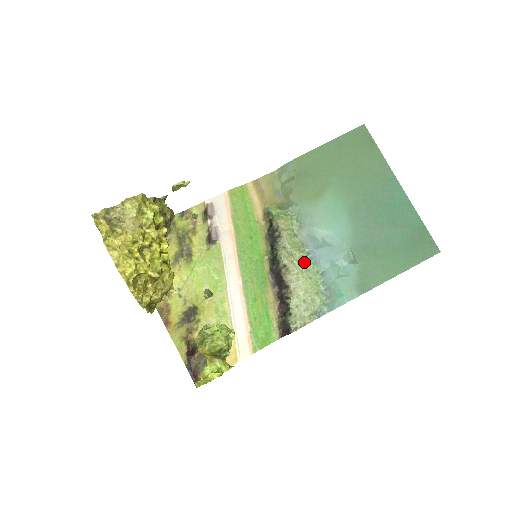
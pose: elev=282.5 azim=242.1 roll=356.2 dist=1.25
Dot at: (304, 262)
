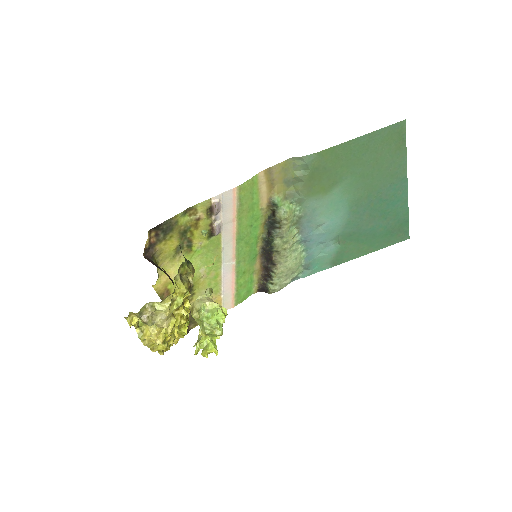
Dot at: (295, 246)
